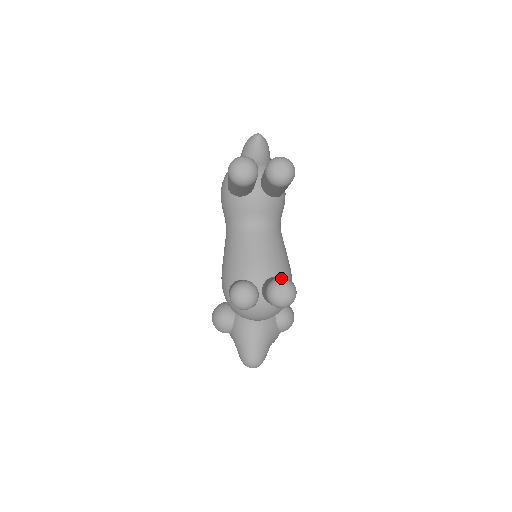
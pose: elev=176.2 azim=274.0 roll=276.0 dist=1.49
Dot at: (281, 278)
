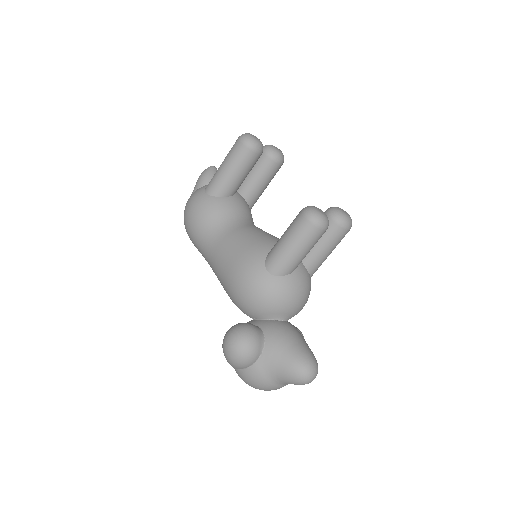
Dot at: occluded
